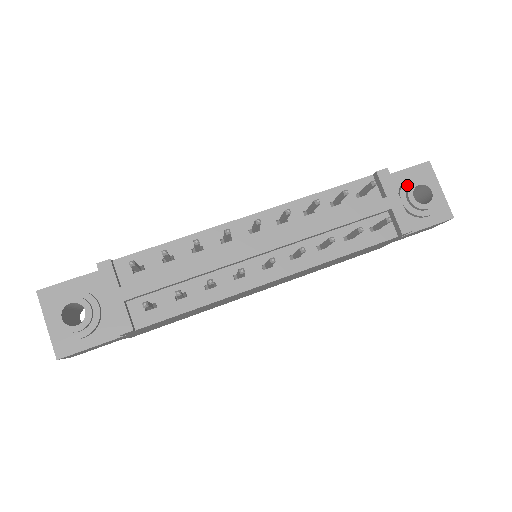
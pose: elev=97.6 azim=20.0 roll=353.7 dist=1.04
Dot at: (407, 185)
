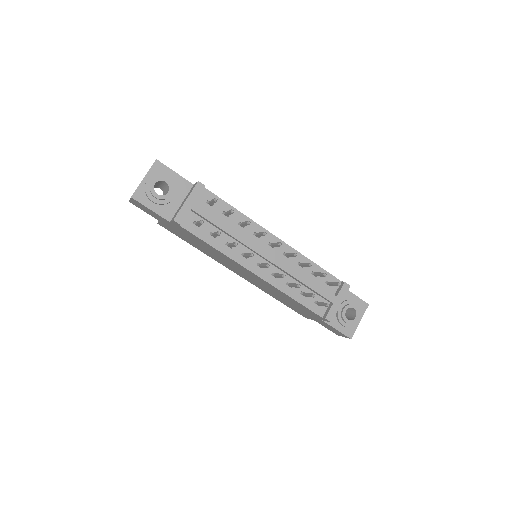
Dot at: (349, 303)
